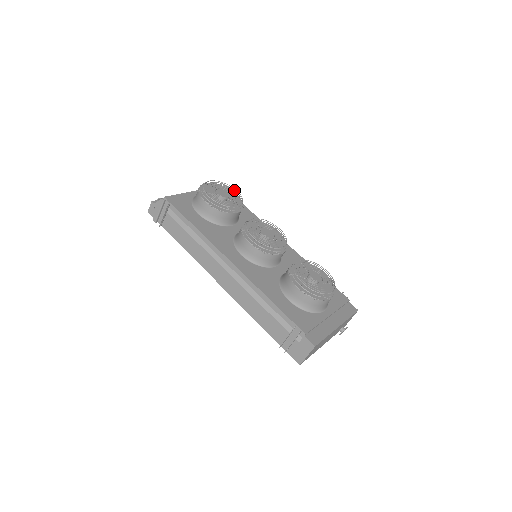
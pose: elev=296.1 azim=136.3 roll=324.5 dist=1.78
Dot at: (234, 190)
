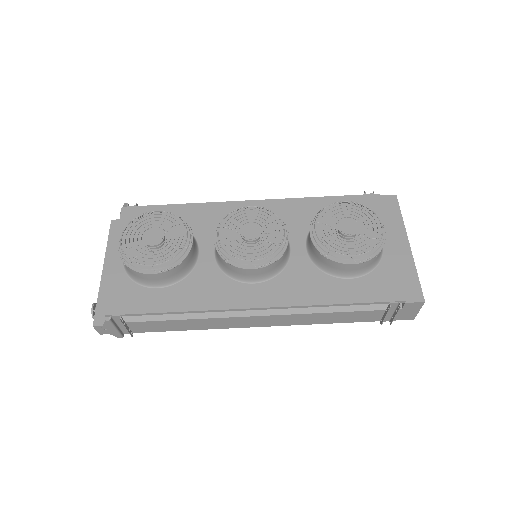
Dot at: (154, 214)
